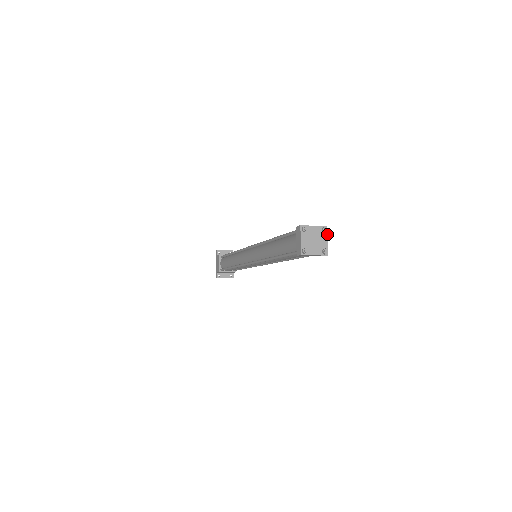
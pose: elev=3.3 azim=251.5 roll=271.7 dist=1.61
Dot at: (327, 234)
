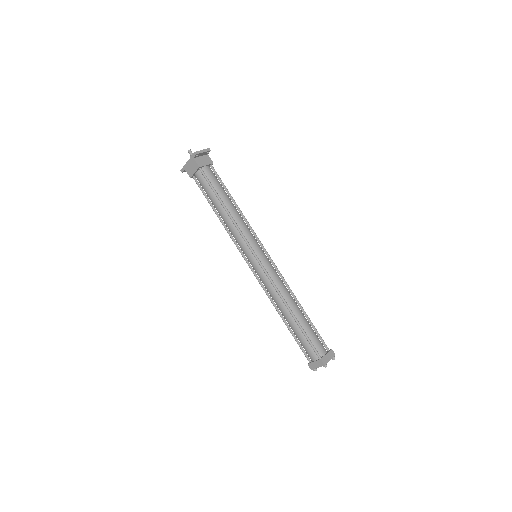
Dot at: occluded
